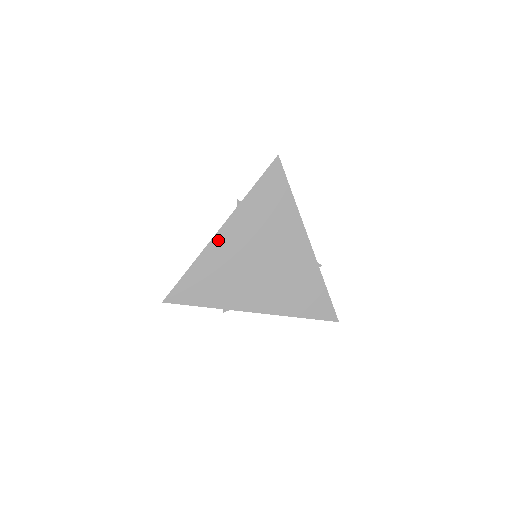
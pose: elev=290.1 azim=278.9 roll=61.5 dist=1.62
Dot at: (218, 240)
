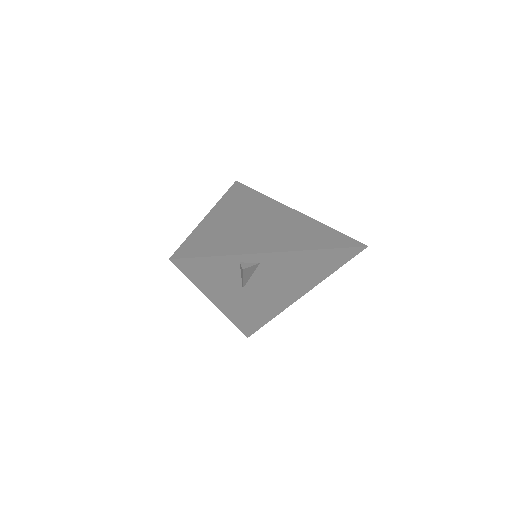
Dot at: (210, 218)
